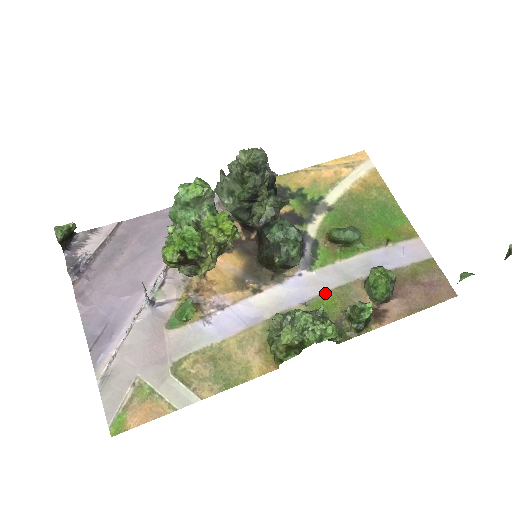
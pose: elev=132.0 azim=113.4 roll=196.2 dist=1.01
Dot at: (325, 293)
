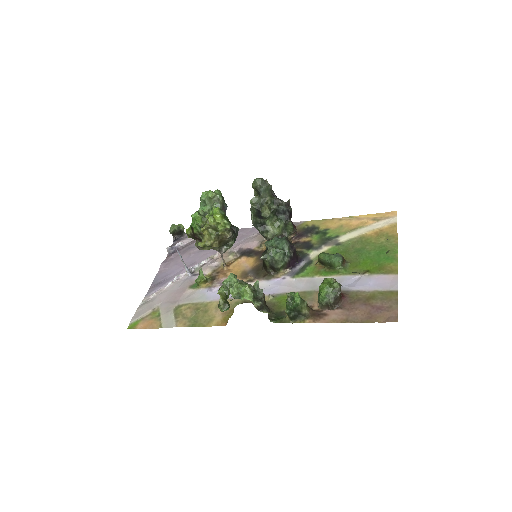
Dot at: occluded
